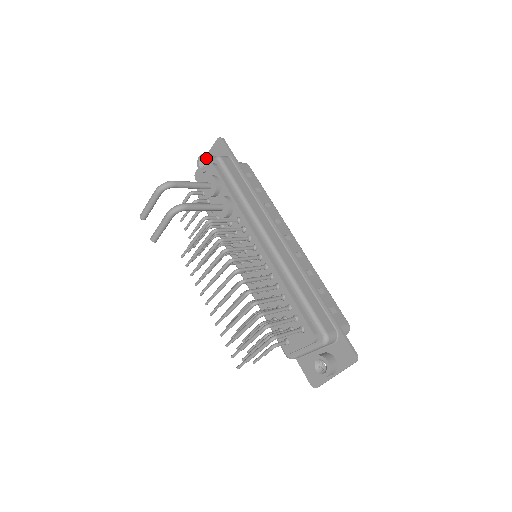
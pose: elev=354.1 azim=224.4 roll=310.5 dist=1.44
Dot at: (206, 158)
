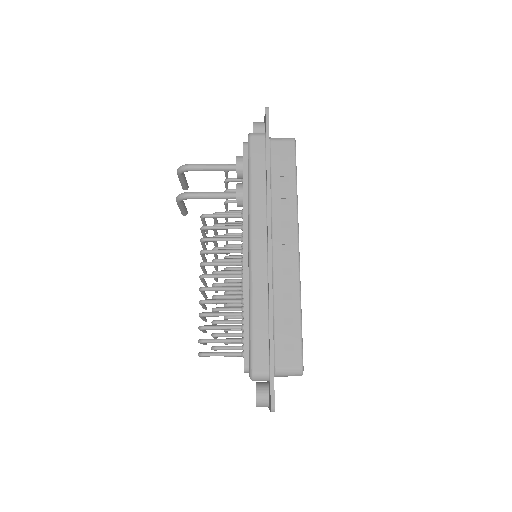
Dot at: (253, 129)
